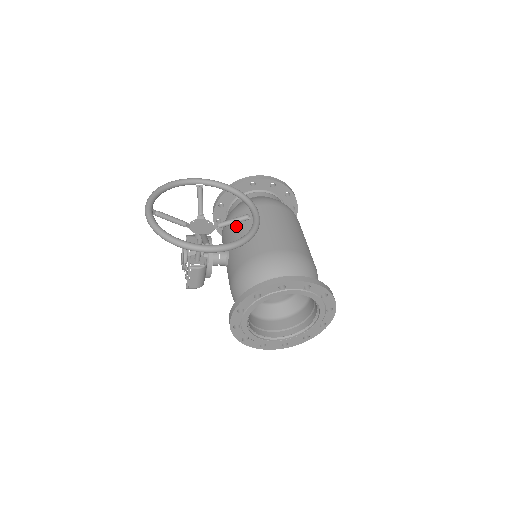
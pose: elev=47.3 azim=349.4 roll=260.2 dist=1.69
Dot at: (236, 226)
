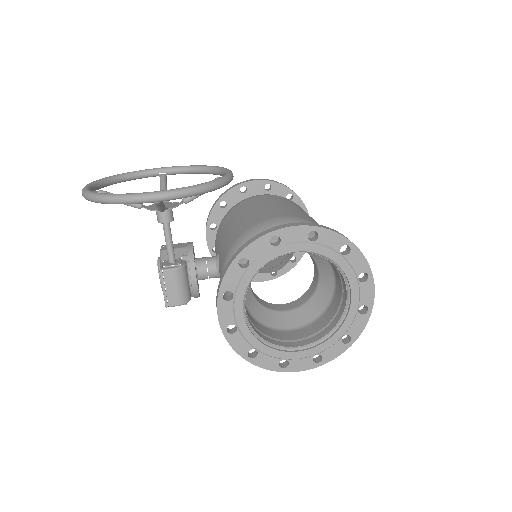
Dot at: (224, 226)
